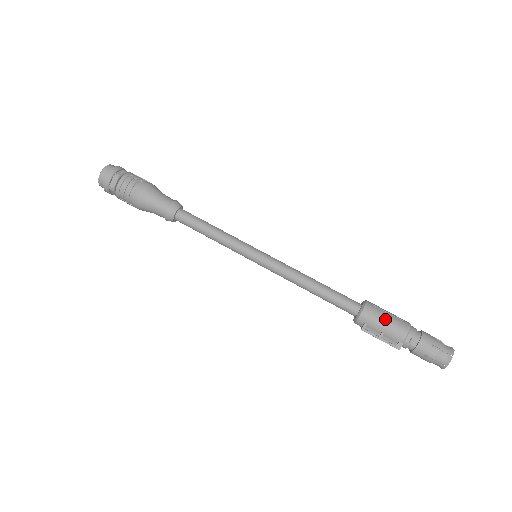
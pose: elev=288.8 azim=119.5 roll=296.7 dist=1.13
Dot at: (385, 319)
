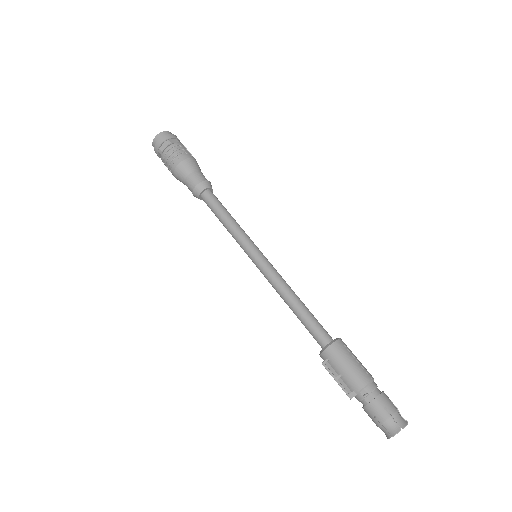
Dot at: (349, 362)
